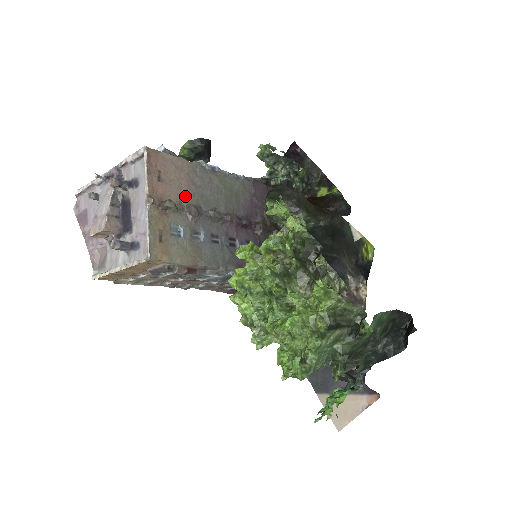
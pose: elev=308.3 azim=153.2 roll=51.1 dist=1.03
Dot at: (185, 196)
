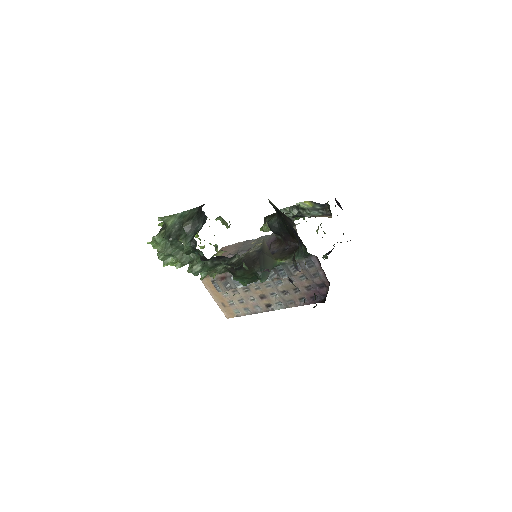
Dot at: occluded
